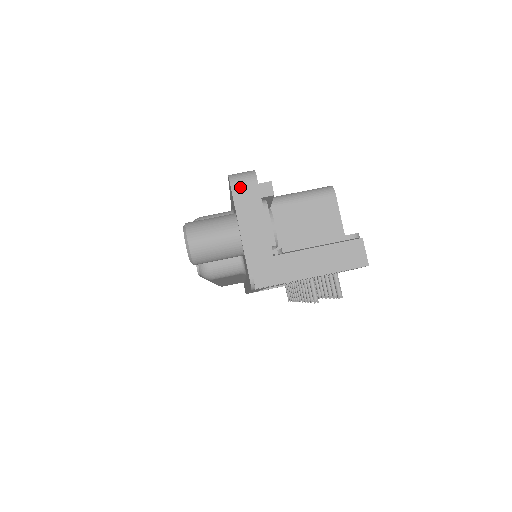
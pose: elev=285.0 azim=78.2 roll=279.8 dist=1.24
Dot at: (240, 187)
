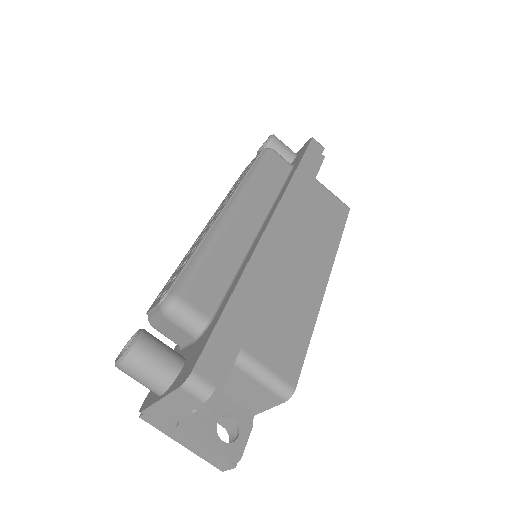
Dot at: (185, 394)
